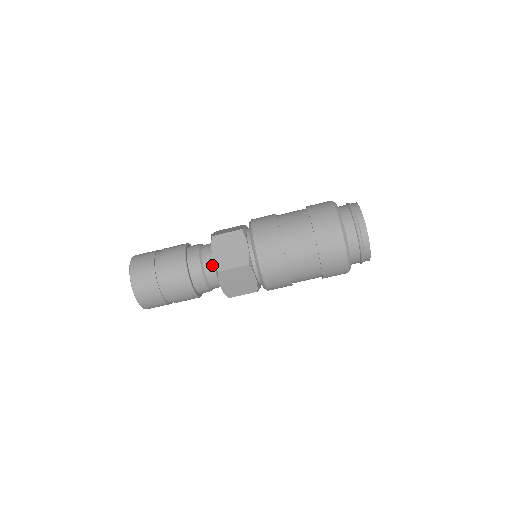
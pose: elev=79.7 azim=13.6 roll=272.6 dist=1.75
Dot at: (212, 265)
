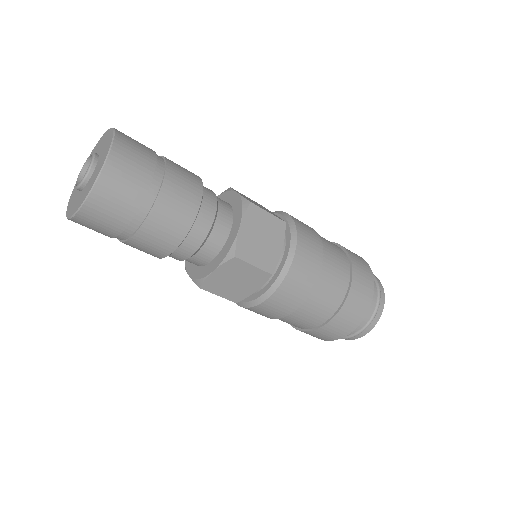
Dot at: (228, 206)
